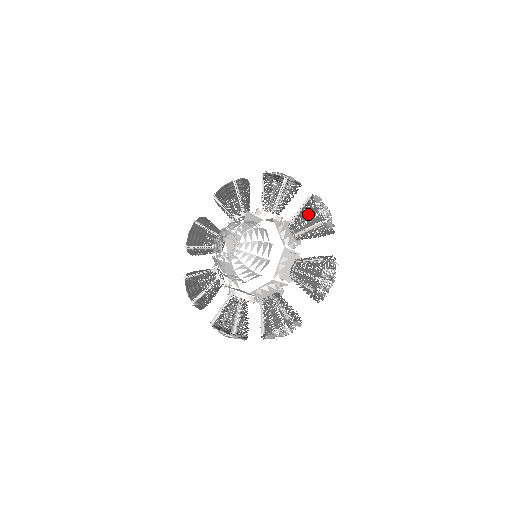
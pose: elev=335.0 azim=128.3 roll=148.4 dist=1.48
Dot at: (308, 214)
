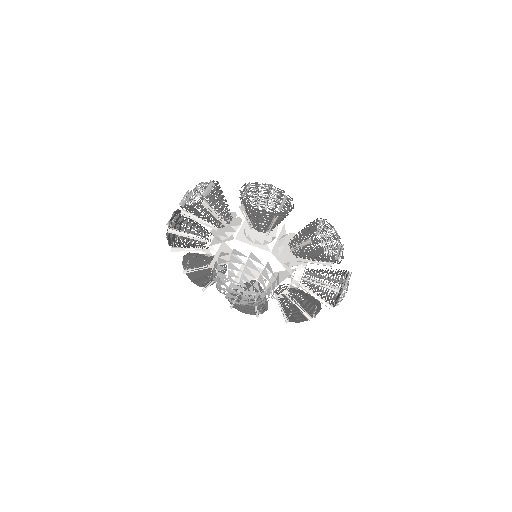
Dot at: occluded
